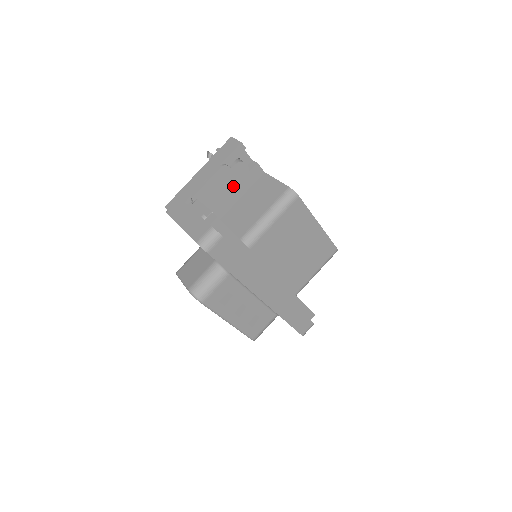
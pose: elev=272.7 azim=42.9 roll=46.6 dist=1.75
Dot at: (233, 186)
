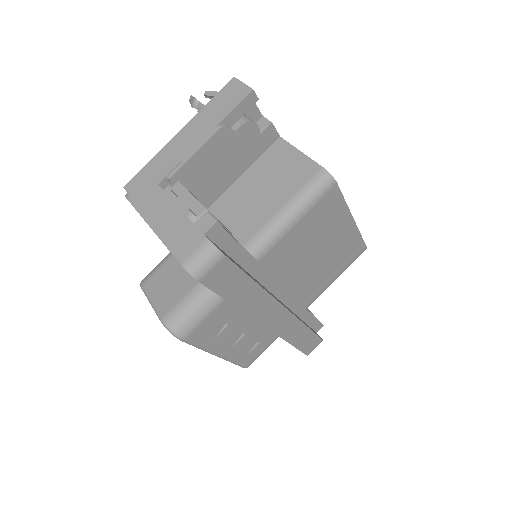
Dot at: (234, 159)
